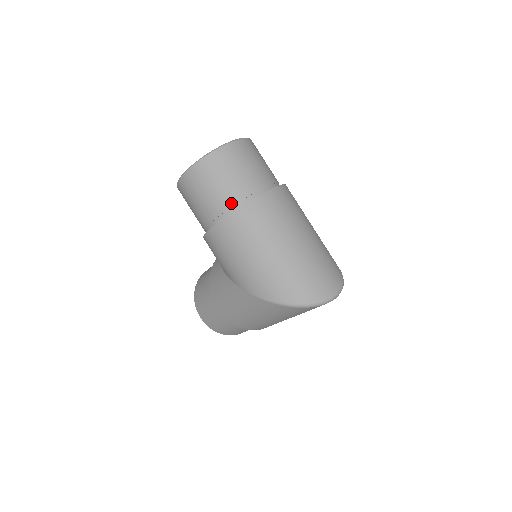
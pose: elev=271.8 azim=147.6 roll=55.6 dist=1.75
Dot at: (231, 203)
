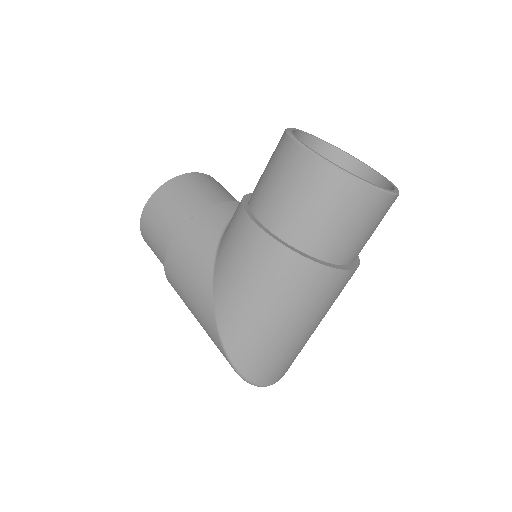
Dot at: (309, 243)
